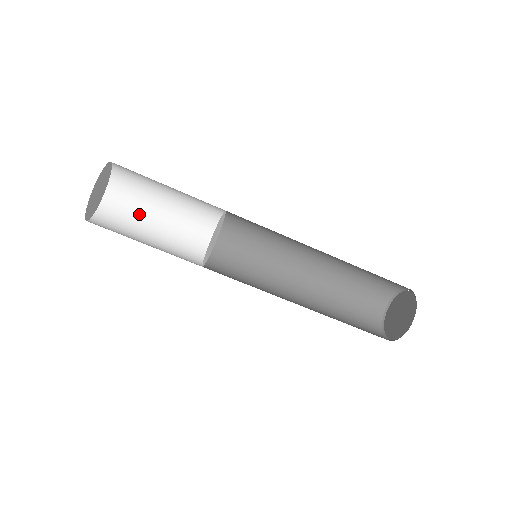
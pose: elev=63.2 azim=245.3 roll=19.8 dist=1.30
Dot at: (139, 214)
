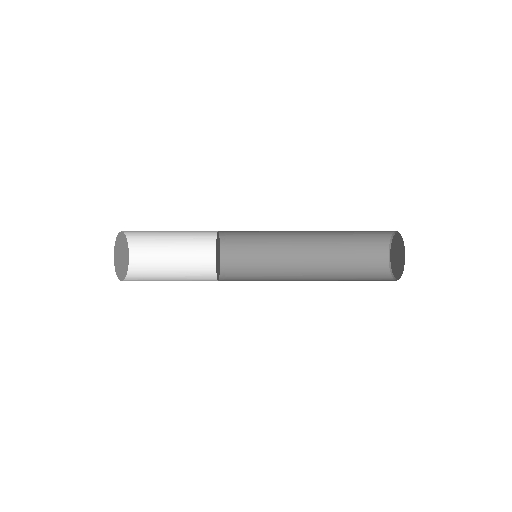
Dot at: (157, 236)
